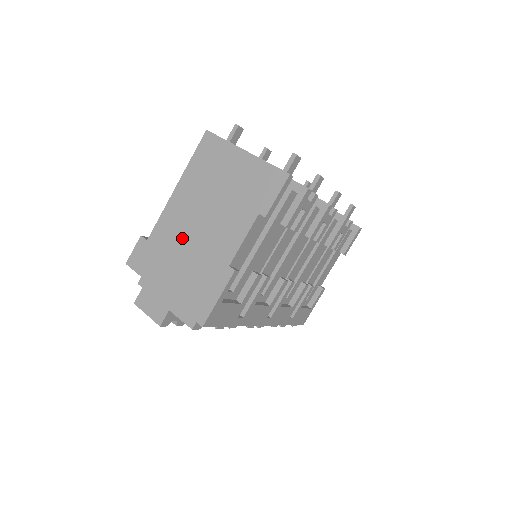
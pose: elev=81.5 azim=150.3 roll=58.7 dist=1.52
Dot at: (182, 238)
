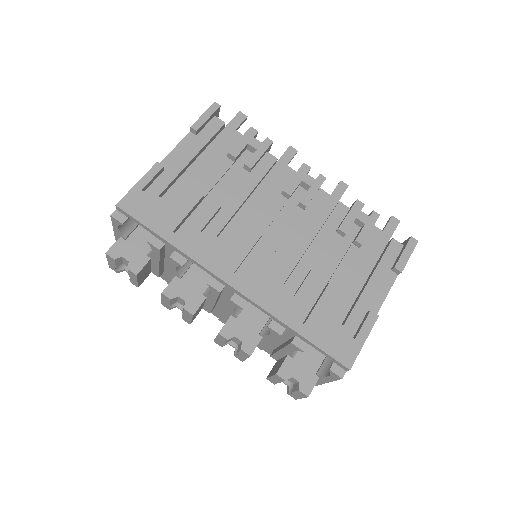
Dot at: occluded
